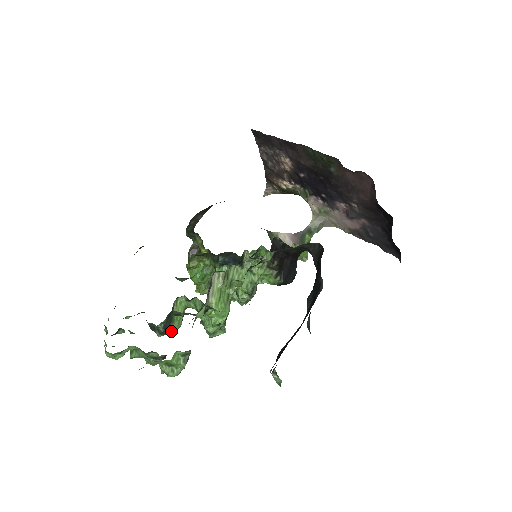
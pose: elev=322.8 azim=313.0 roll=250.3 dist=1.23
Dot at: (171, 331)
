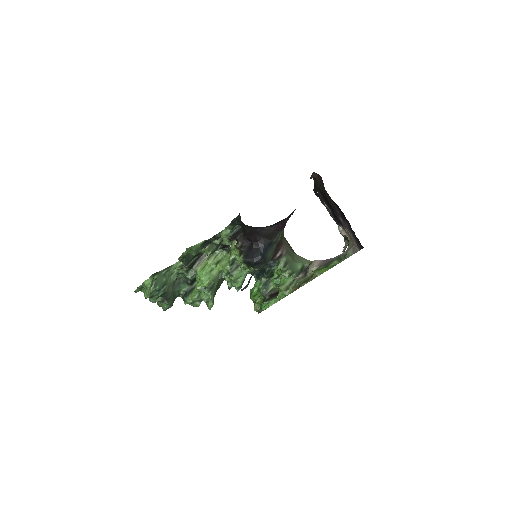
Dot at: (188, 299)
